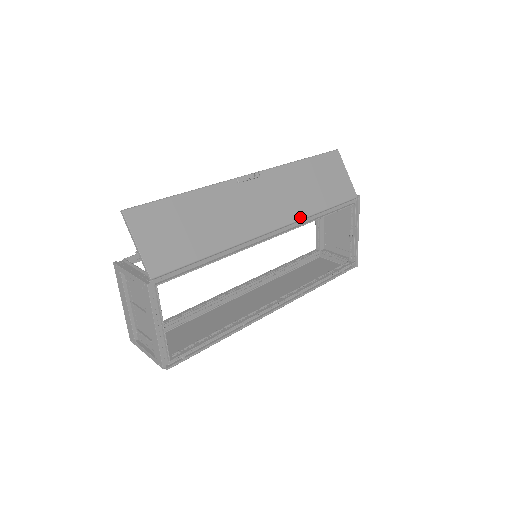
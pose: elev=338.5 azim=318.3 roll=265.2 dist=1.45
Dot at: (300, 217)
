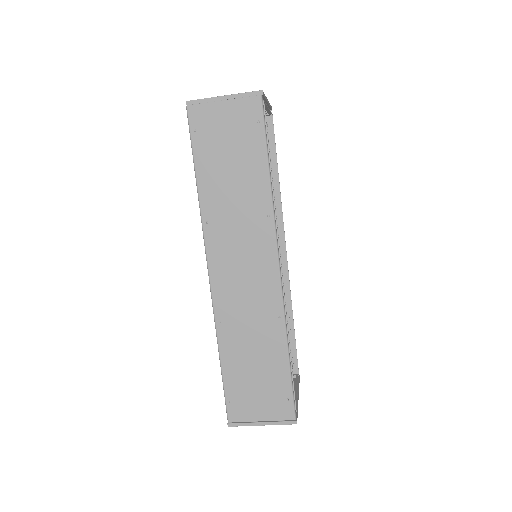
Dot at: occluded
